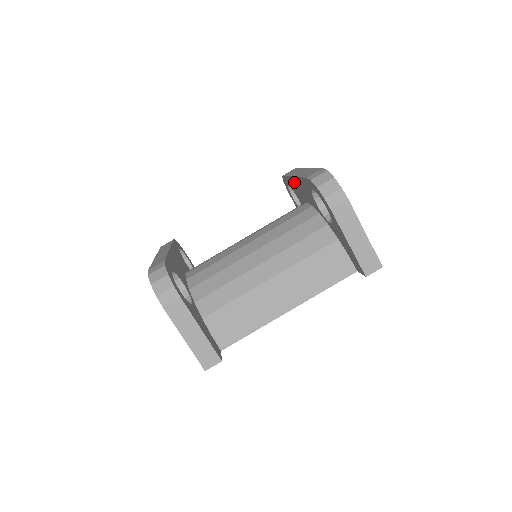
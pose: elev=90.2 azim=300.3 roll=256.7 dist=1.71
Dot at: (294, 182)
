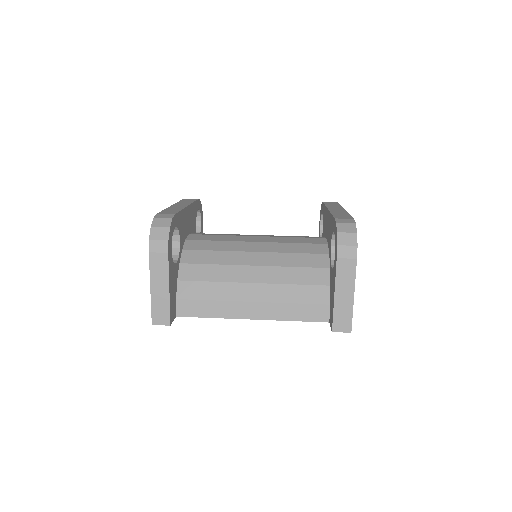
Dot at: (326, 214)
